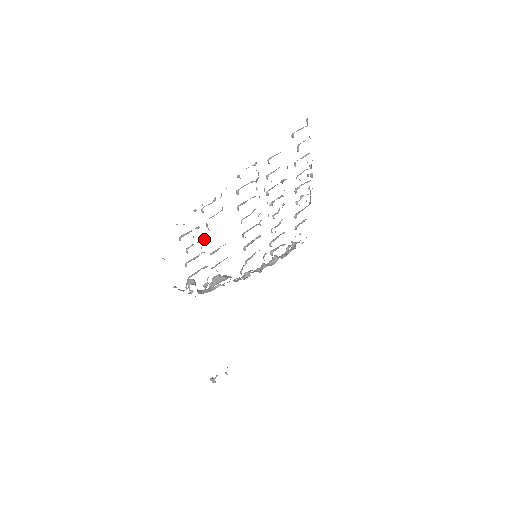
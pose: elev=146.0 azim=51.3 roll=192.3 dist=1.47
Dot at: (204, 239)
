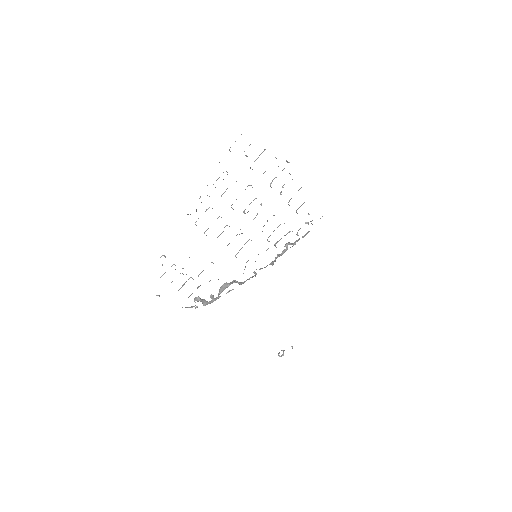
Dot at: occluded
